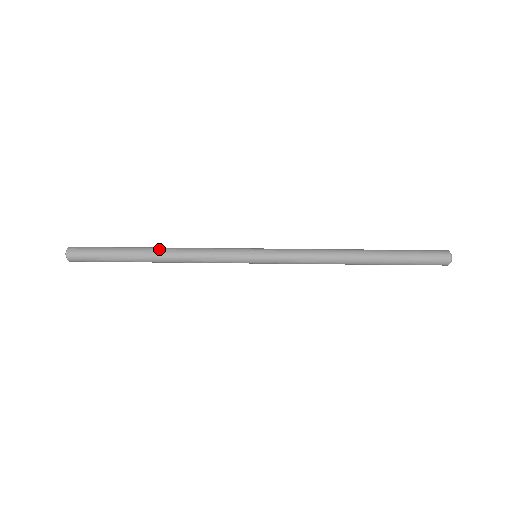
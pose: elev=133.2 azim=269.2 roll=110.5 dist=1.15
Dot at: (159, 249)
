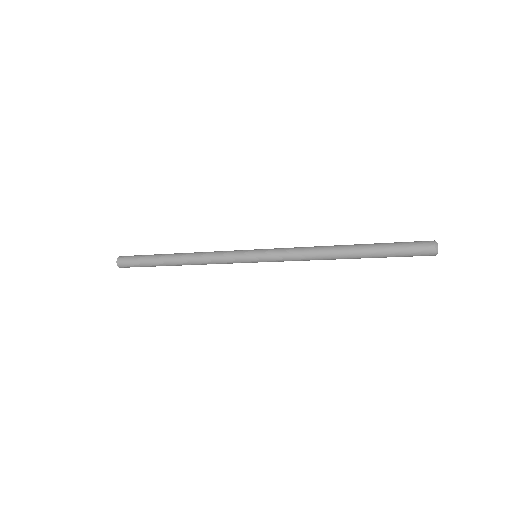
Dot at: (182, 253)
